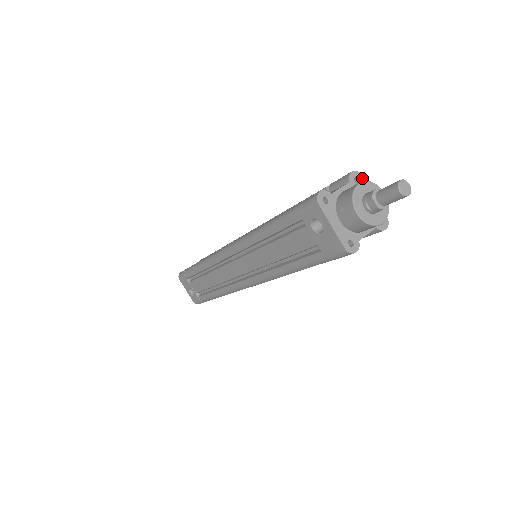
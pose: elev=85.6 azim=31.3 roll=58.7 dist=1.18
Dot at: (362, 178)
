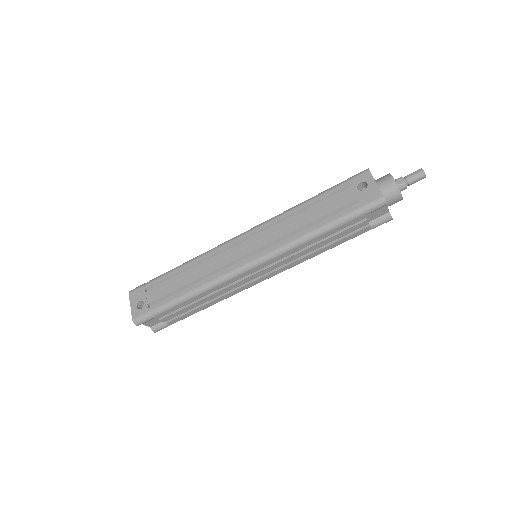
Dot at: occluded
